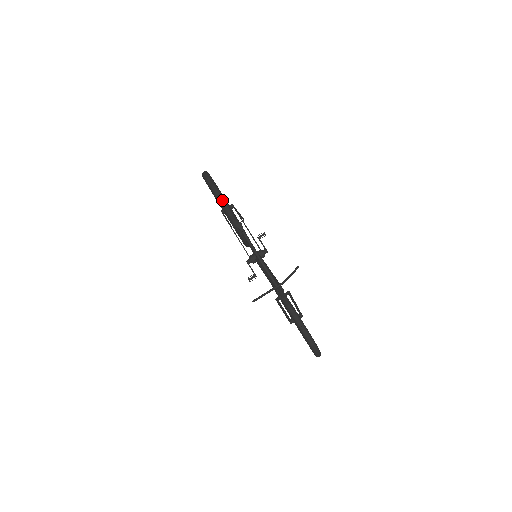
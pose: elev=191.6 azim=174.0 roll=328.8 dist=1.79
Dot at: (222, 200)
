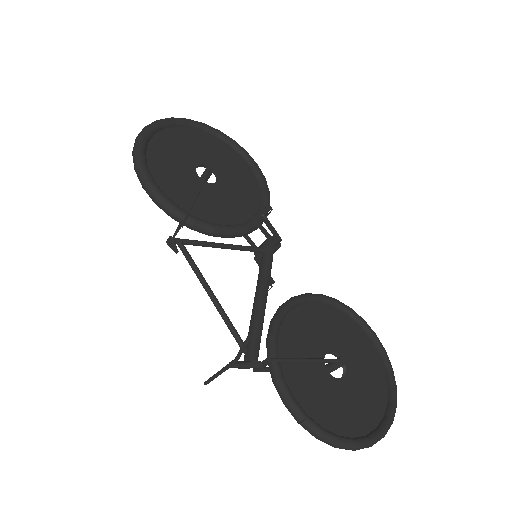
Dot at: (149, 193)
